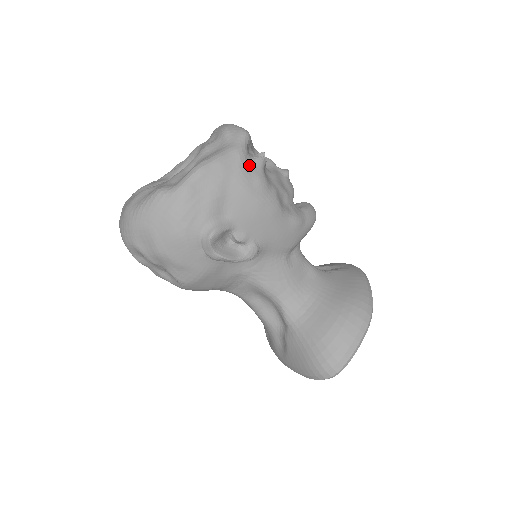
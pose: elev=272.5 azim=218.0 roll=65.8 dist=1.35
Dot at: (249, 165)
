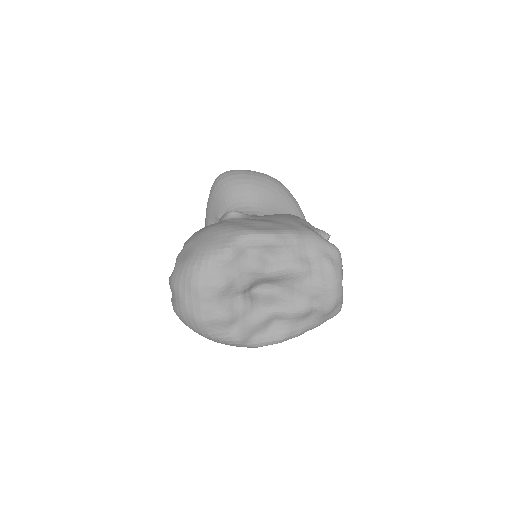
Dot at: occluded
